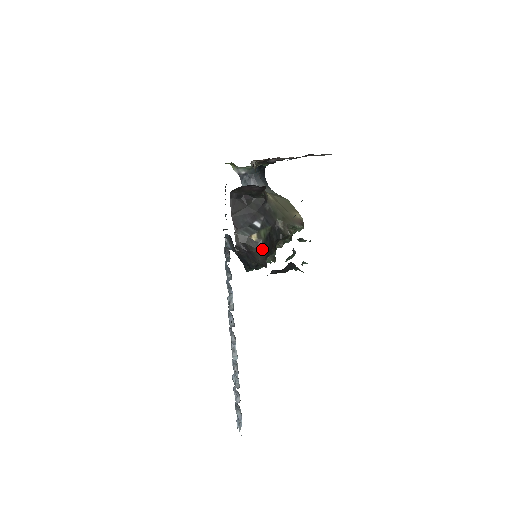
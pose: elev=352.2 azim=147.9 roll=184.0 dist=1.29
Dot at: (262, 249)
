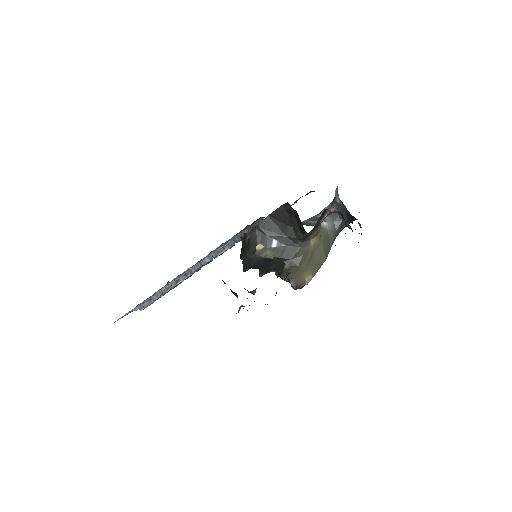
Dot at: (252, 260)
